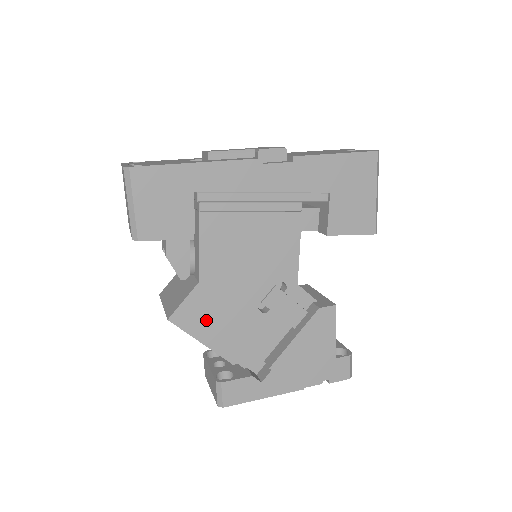
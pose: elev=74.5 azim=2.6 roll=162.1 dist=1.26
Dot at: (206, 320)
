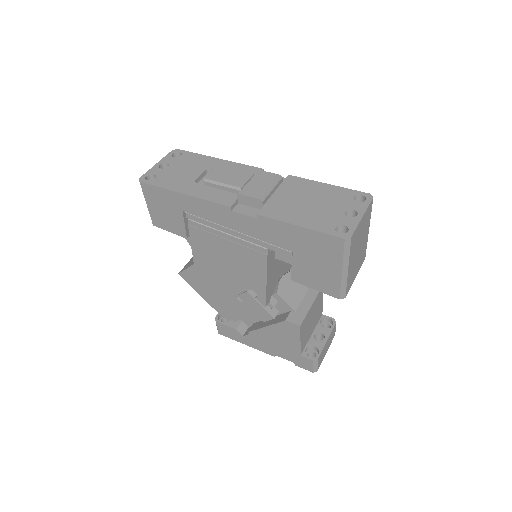
Dot at: (202, 286)
